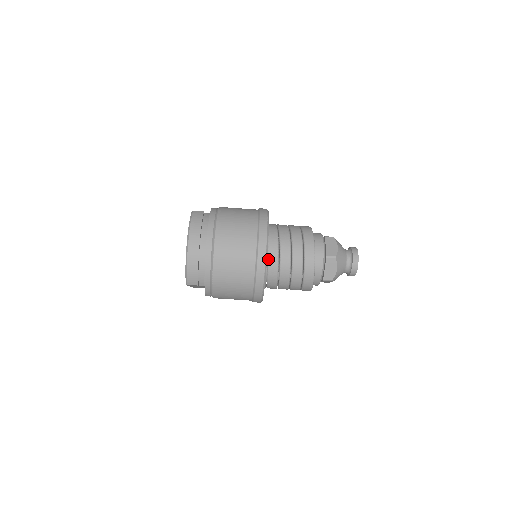
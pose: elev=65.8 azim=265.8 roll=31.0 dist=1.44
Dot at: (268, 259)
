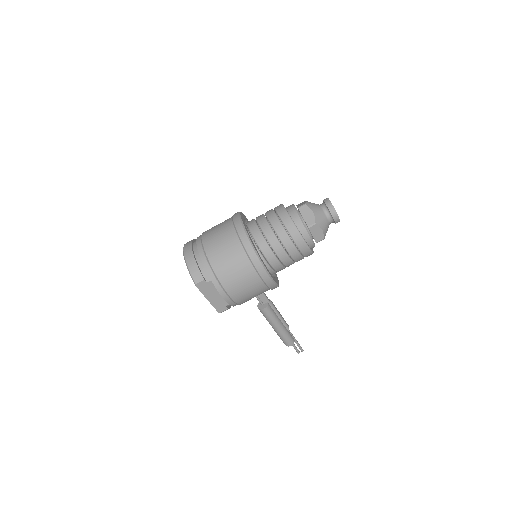
Dot at: (250, 232)
